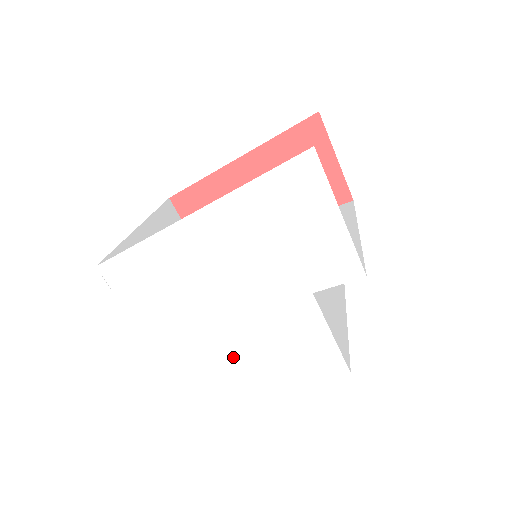
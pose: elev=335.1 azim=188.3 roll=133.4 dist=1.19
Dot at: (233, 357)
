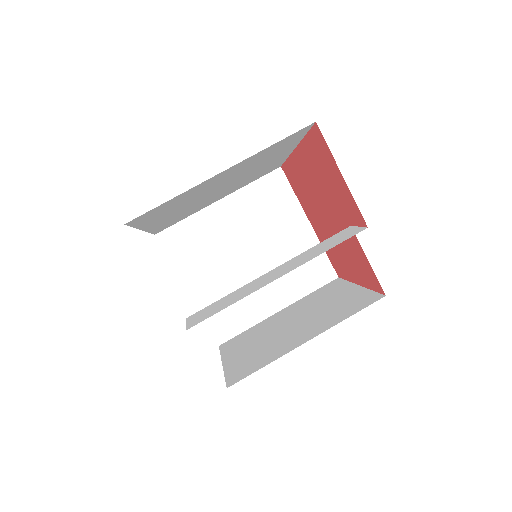
Dot at: occluded
